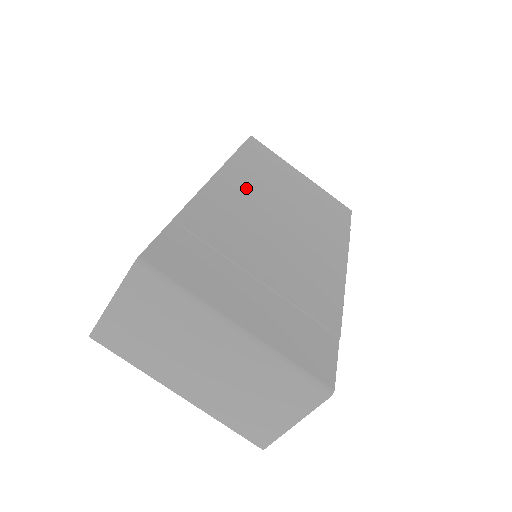
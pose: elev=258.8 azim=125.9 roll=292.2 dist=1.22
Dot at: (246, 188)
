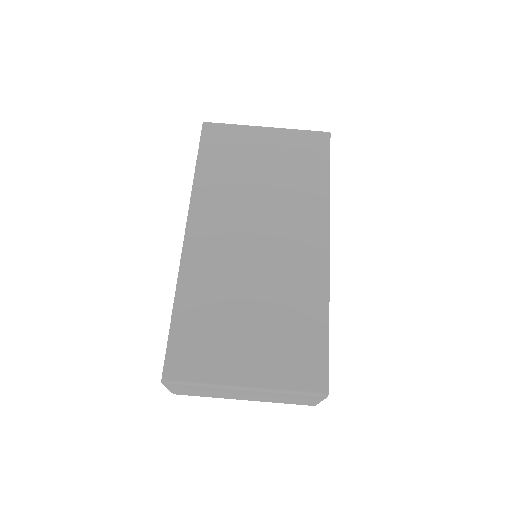
Dot at: (216, 219)
